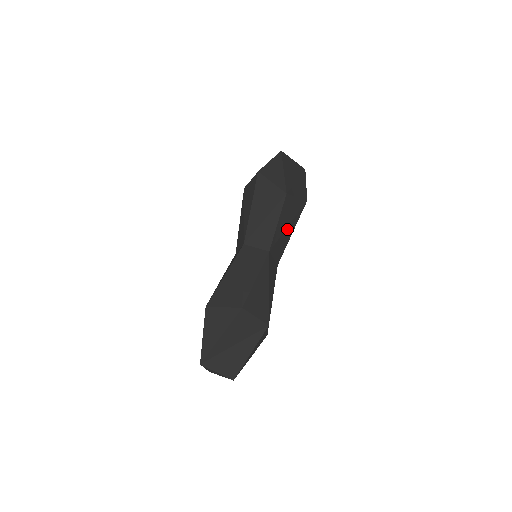
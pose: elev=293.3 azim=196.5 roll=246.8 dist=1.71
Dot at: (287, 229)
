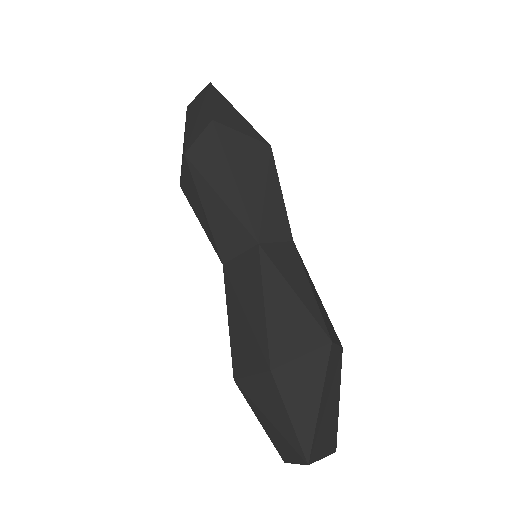
Dot at: occluded
